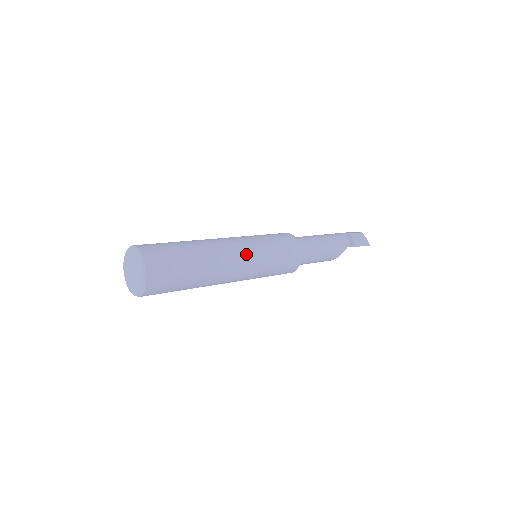
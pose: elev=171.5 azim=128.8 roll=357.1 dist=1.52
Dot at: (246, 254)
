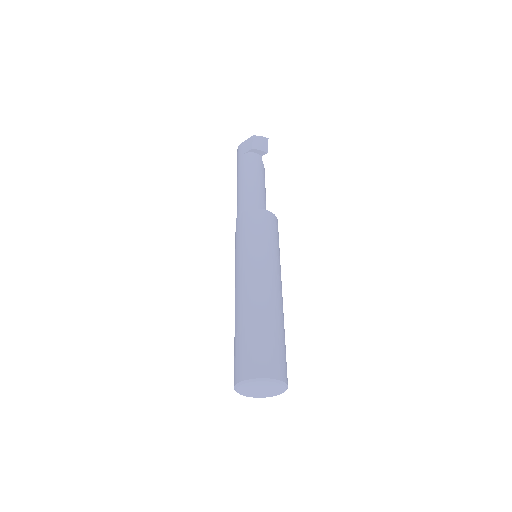
Dot at: (272, 271)
